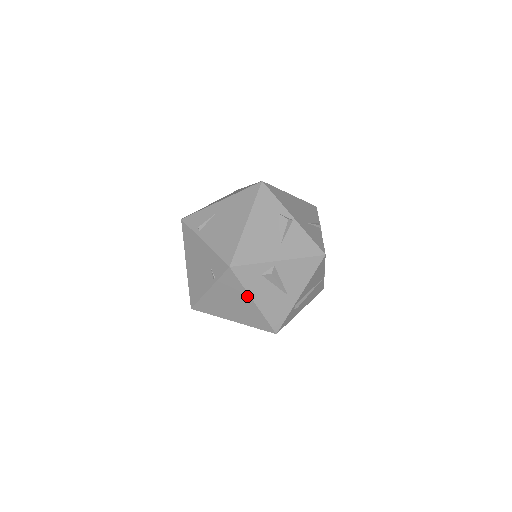
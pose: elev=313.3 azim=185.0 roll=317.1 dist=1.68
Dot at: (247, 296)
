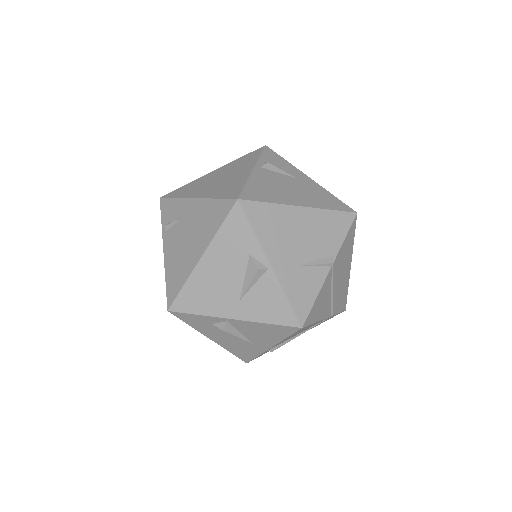
Dot at: (201, 332)
